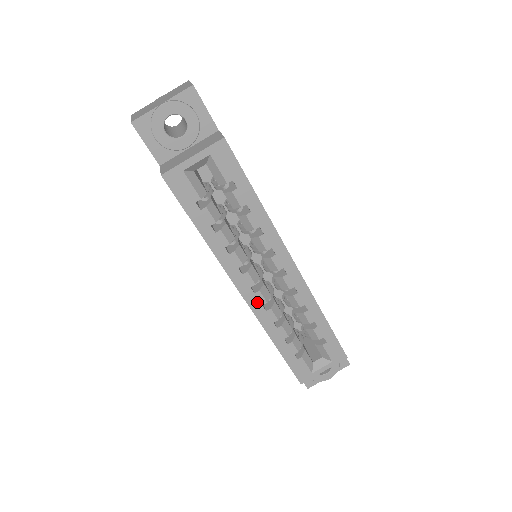
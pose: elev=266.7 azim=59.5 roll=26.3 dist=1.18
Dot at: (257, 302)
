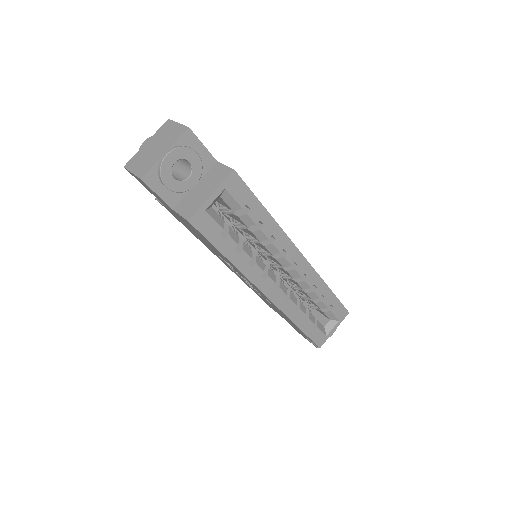
Dot at: (279, 297)
